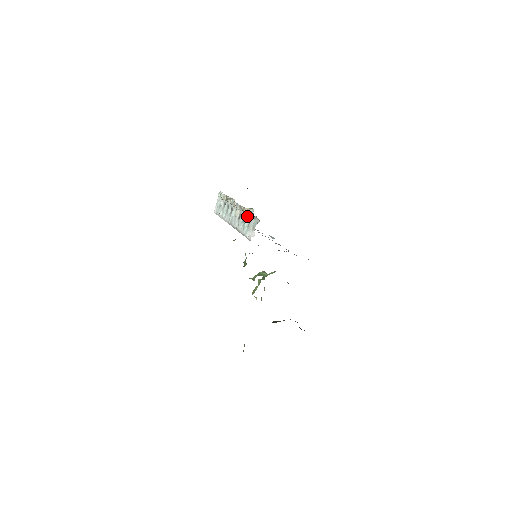
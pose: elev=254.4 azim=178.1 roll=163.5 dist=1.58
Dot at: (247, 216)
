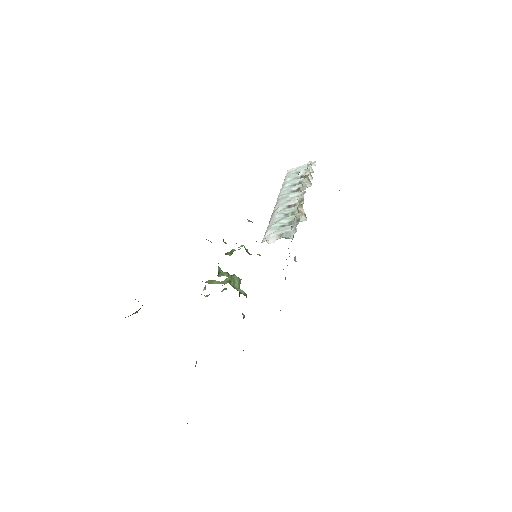
Dot at: (294, 216)
